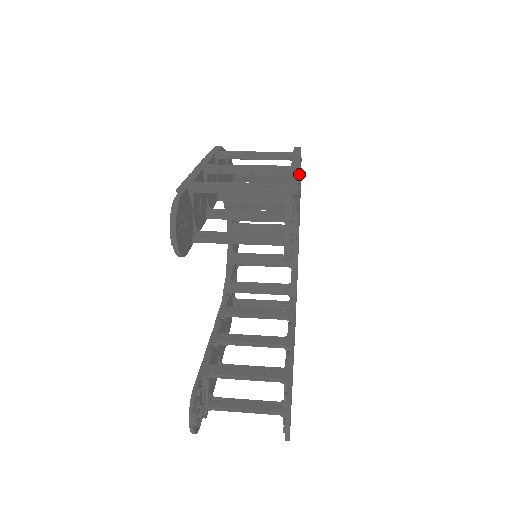
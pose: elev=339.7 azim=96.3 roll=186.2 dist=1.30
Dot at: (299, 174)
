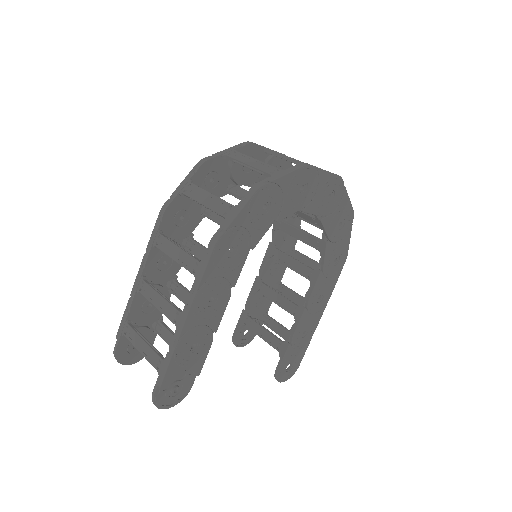
Dot at: (190, 322)
